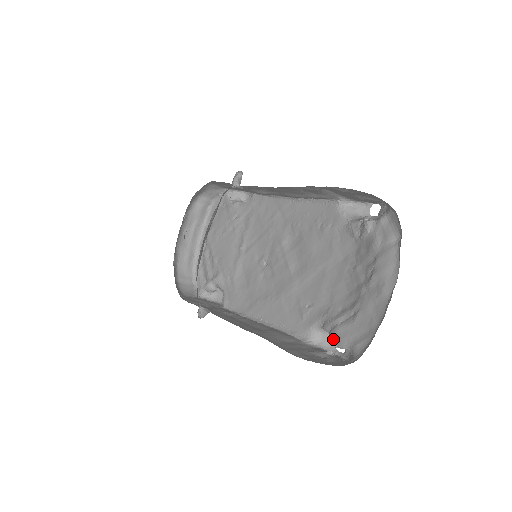
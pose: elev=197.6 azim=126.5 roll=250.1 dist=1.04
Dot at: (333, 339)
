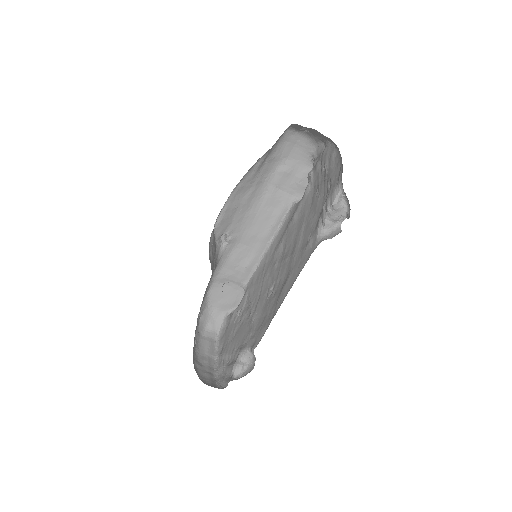
Dot at: (329, 206)
